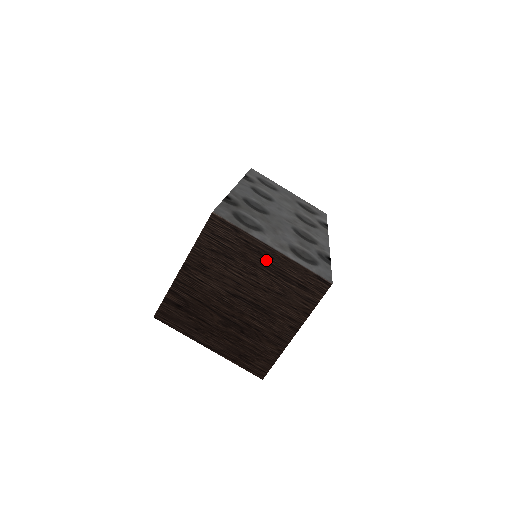
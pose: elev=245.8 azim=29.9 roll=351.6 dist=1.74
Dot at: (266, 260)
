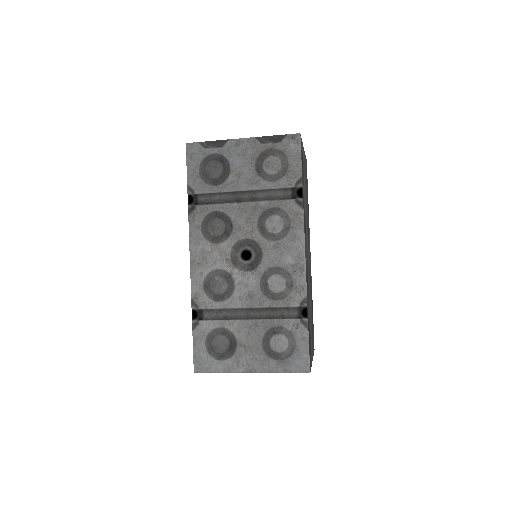
Dot at: occluded
